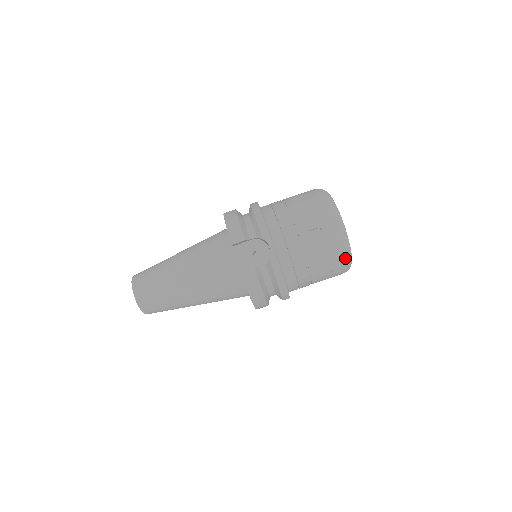
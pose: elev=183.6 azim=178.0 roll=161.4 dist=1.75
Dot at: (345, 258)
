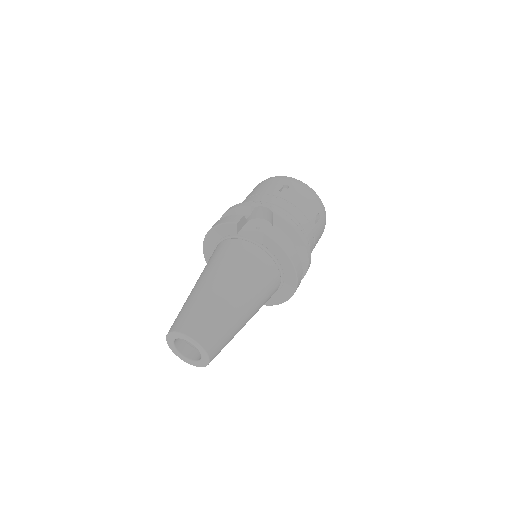
Dot at: (318, 198)
